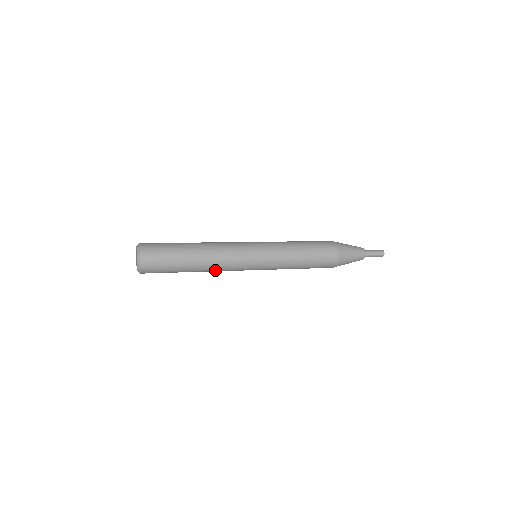
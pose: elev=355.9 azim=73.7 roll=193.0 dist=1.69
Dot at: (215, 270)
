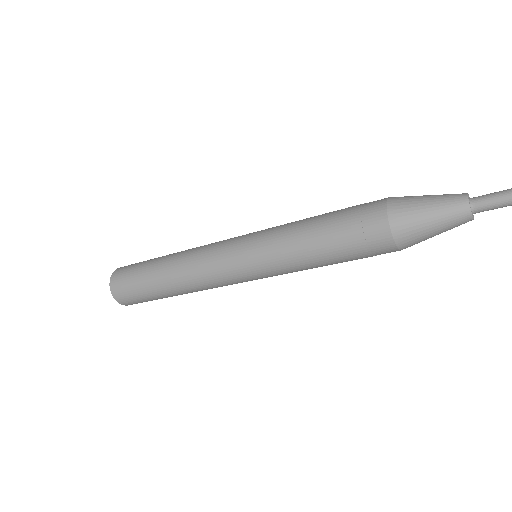
Dot at: (187, 272)
